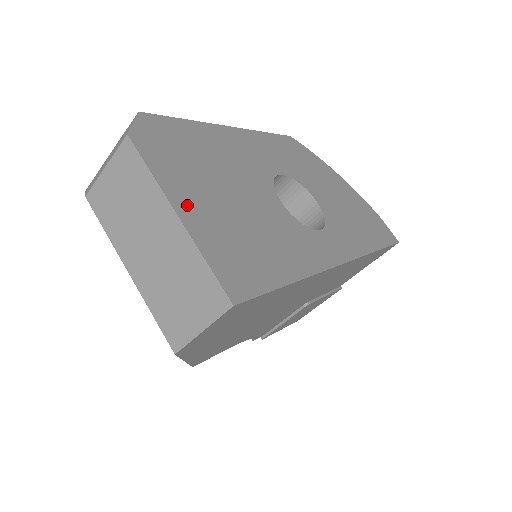
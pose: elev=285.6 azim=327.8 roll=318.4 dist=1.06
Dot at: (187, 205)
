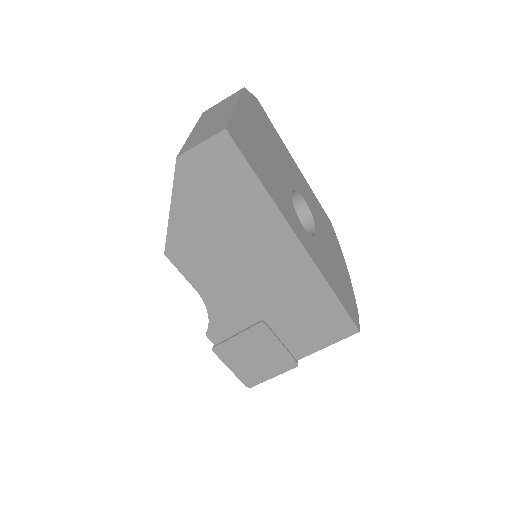
Dot at: (243, 114)
